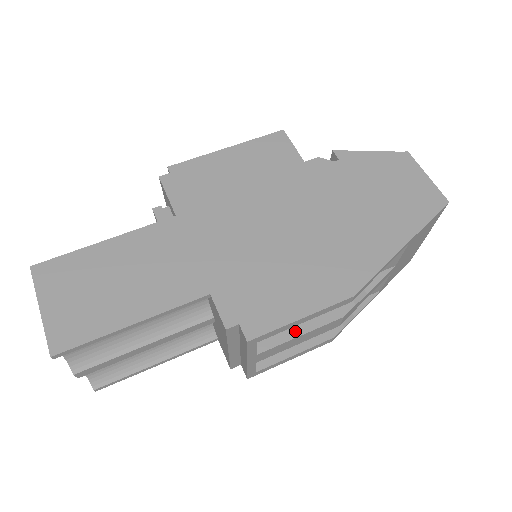
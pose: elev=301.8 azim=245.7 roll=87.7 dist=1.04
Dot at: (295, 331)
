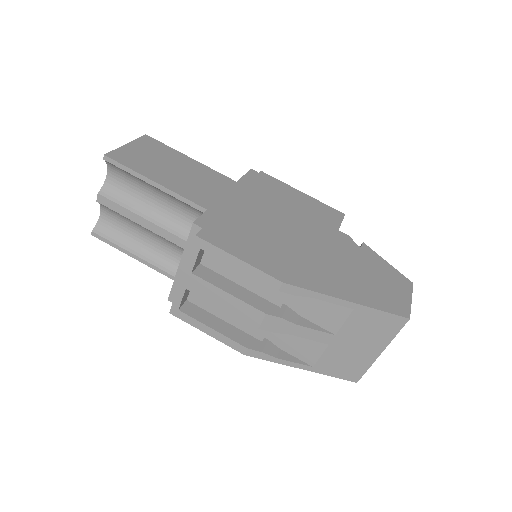
Dot at: (228, 288)
